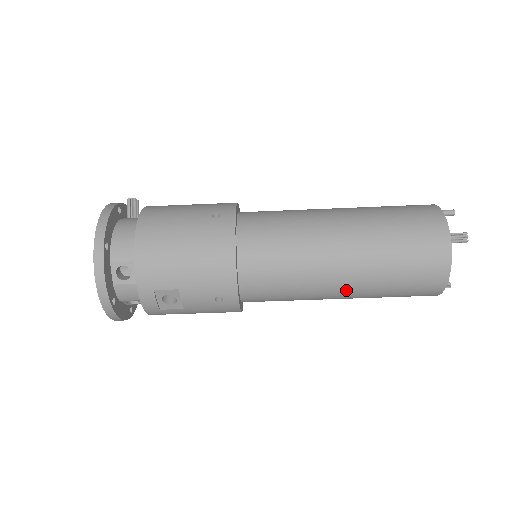
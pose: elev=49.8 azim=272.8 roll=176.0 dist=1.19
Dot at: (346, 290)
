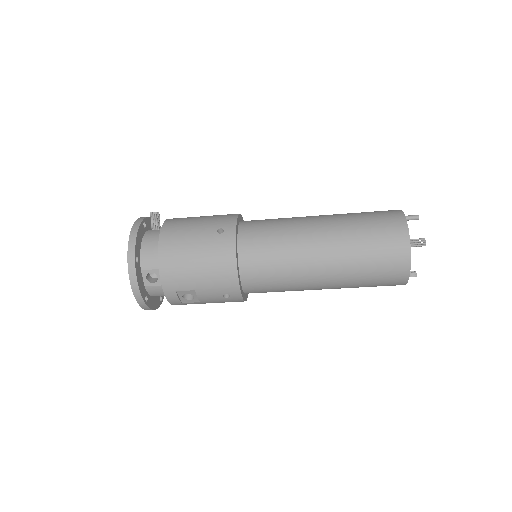
Dot at: (327, 285)
